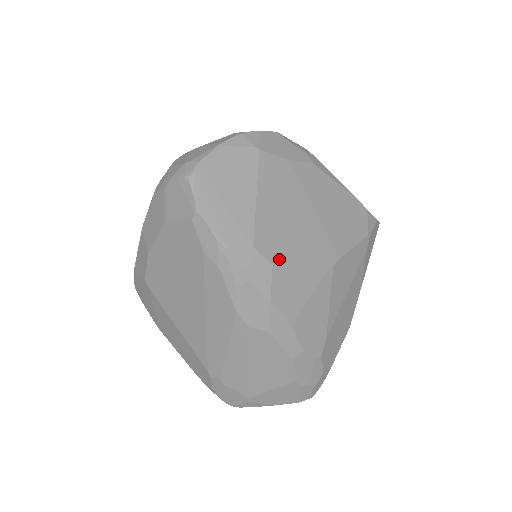
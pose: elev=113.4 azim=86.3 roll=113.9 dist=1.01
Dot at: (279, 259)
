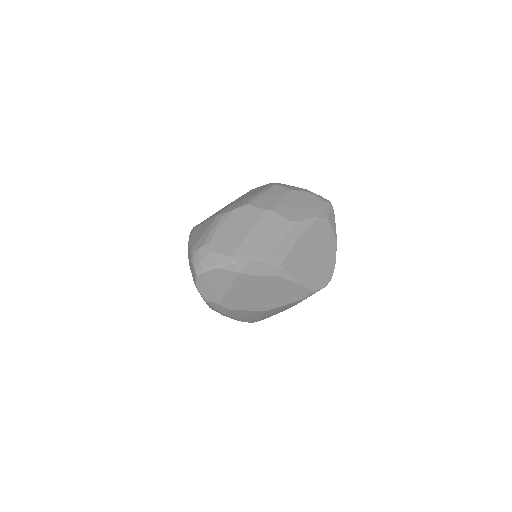
Dot at: (232, 308)
